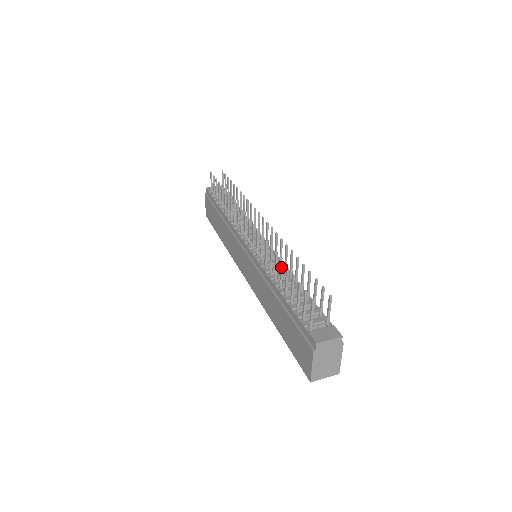
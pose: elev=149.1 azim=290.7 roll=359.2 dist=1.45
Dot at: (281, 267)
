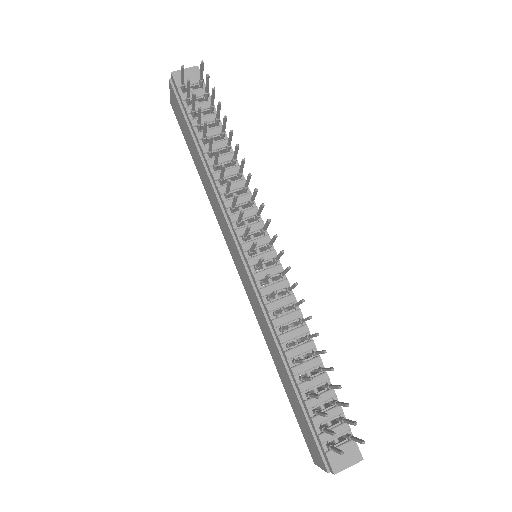
Dot at: (301, 362)
